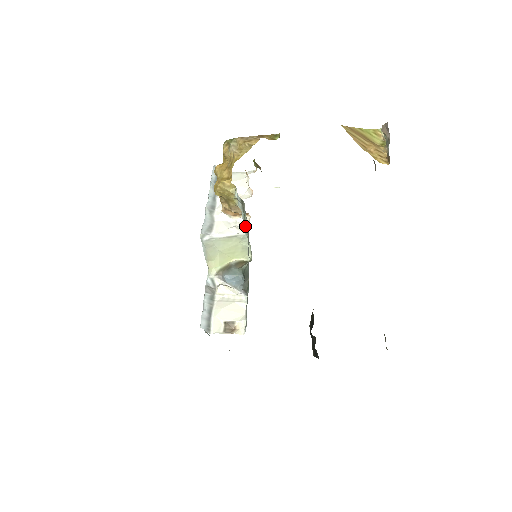
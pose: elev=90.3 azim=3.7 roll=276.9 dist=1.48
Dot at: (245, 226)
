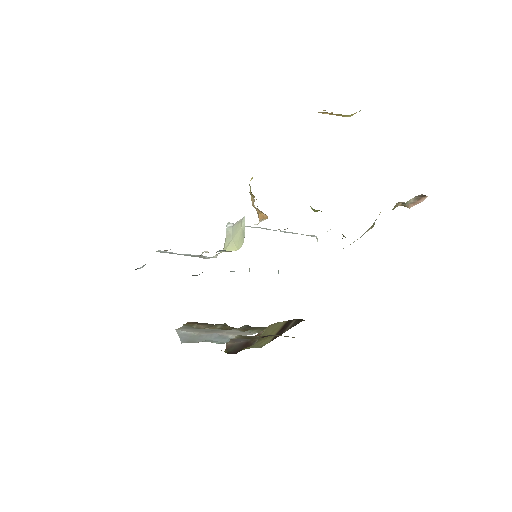
Dot at: occluded
